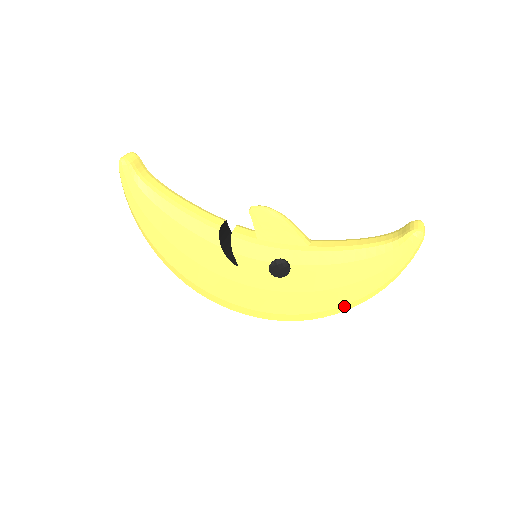
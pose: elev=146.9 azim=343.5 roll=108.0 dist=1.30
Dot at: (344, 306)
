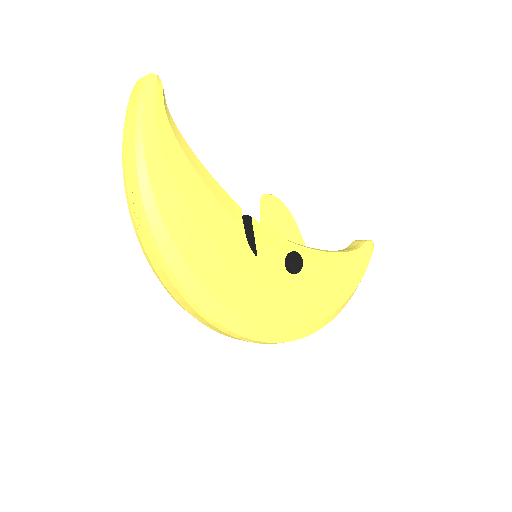
Dot at: (331, 315)
